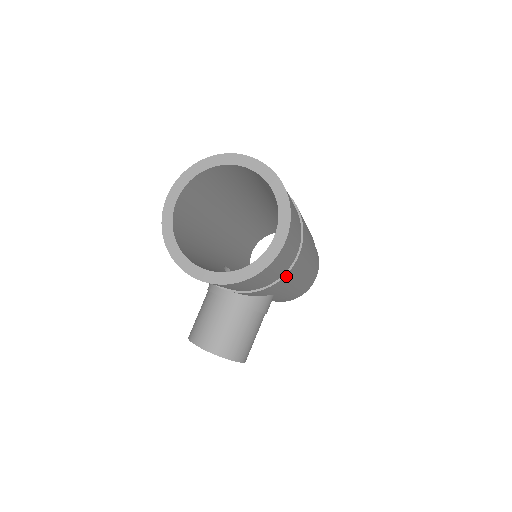
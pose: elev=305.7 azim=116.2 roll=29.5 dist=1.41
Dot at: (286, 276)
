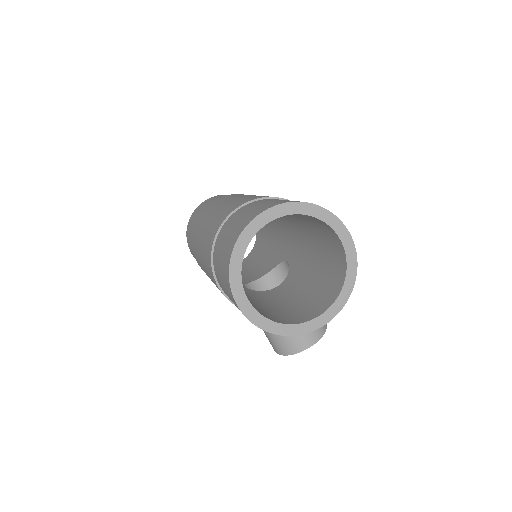
Dot at: occluded
